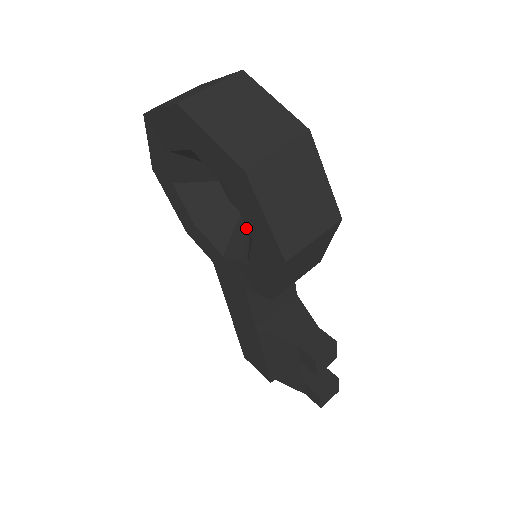
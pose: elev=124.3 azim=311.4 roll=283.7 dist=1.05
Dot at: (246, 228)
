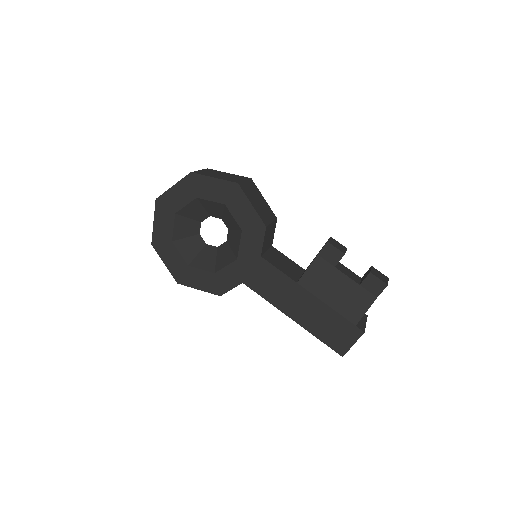
Dot at: (231, 234)
